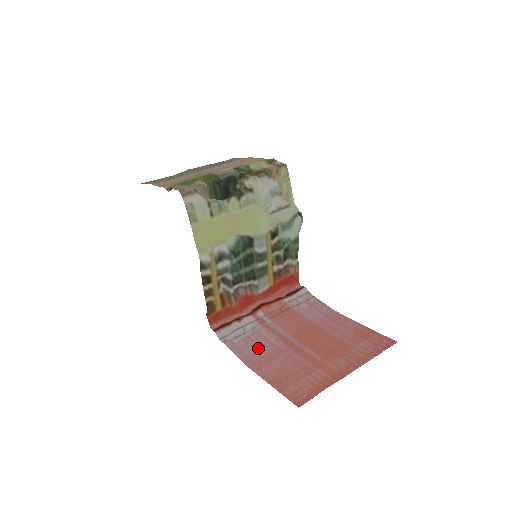
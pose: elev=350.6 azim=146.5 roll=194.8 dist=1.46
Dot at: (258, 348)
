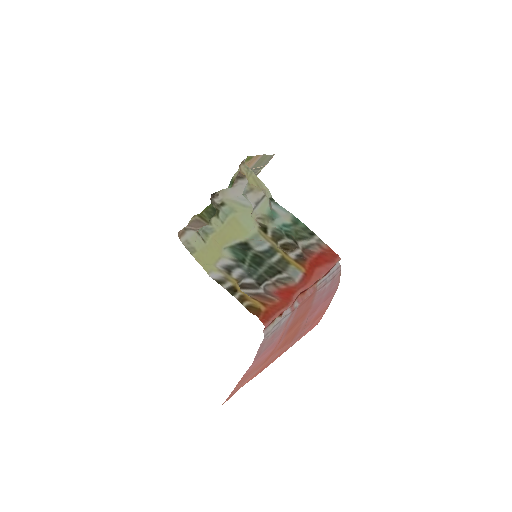
Dot at: (270, 343)
